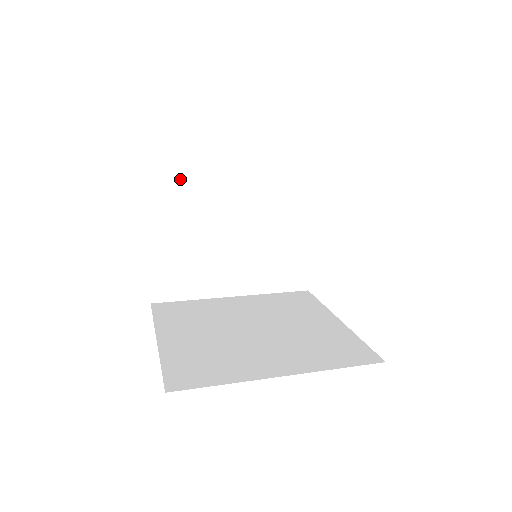
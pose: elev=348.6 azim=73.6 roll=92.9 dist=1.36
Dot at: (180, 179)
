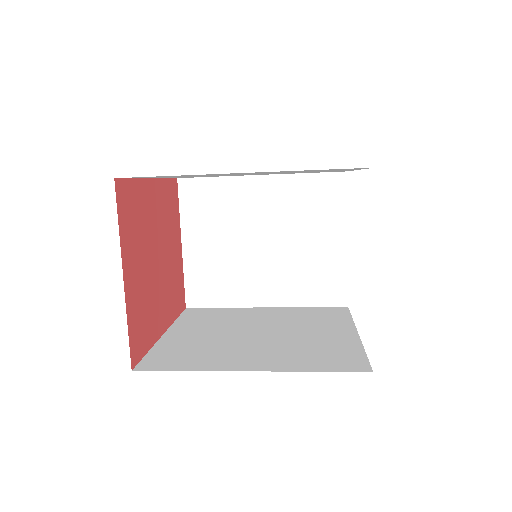
Dot at: (209, 190)
